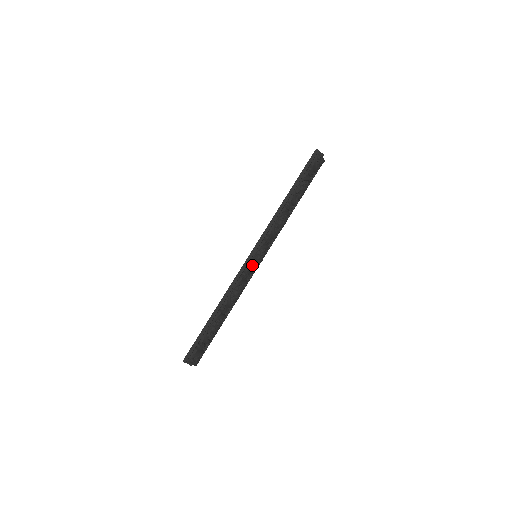
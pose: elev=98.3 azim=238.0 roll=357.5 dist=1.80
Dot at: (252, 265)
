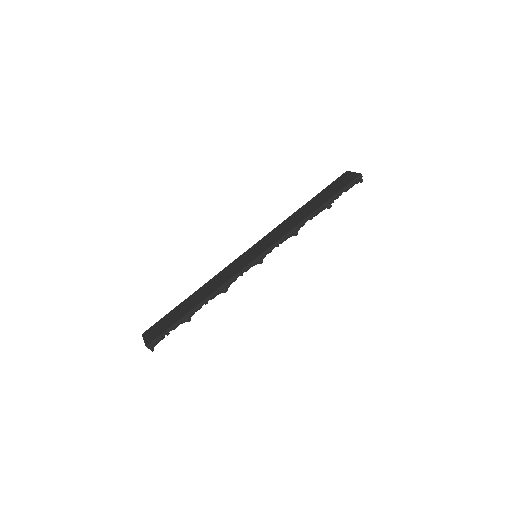
Dot at: occluded
